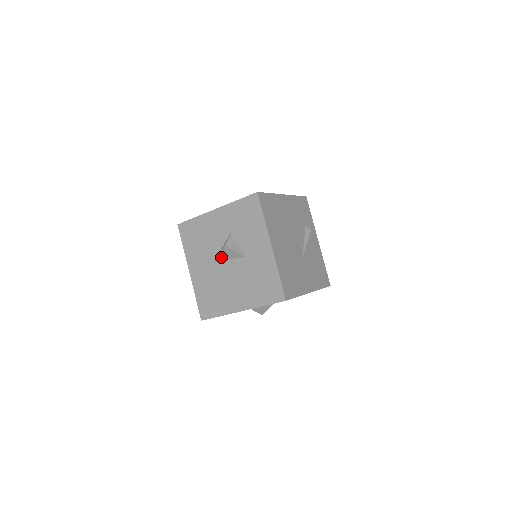
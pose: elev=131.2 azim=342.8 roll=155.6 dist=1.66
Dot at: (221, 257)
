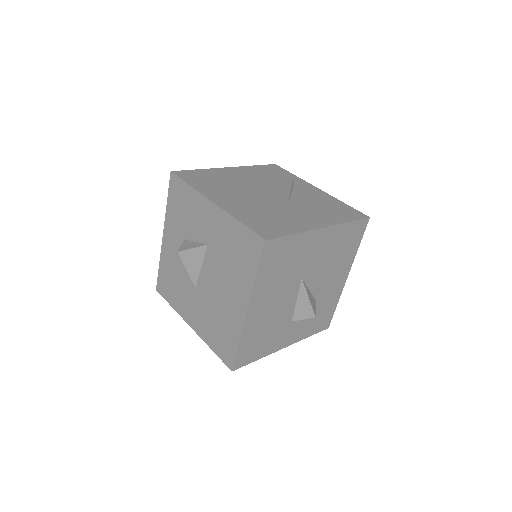
Dot at: (193, 273)
